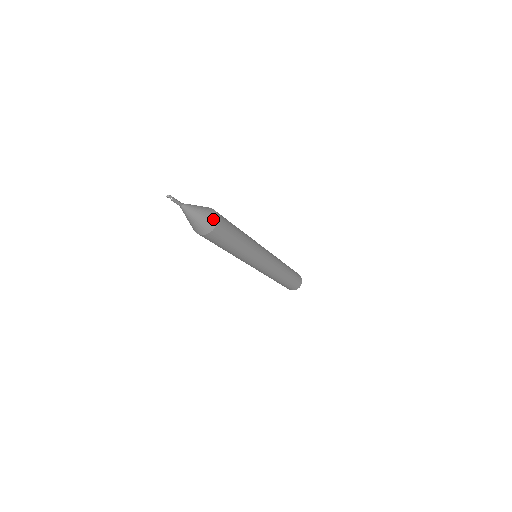
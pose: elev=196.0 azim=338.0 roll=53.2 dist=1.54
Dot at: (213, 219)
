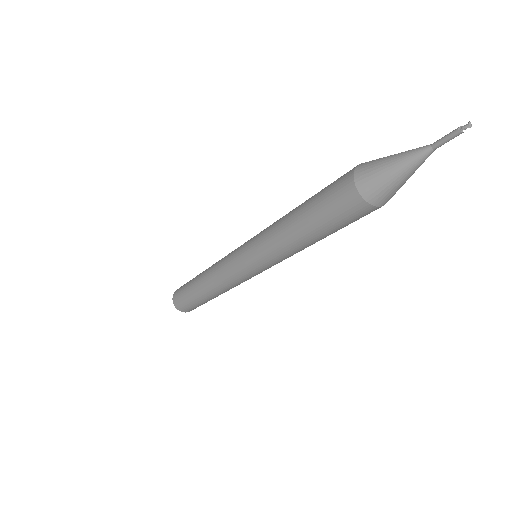
Dot at: occluded
